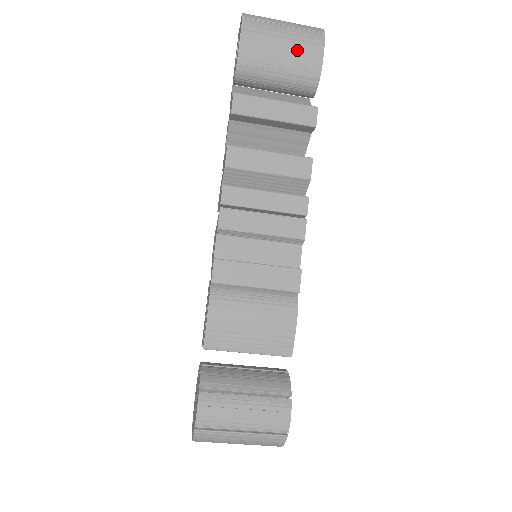
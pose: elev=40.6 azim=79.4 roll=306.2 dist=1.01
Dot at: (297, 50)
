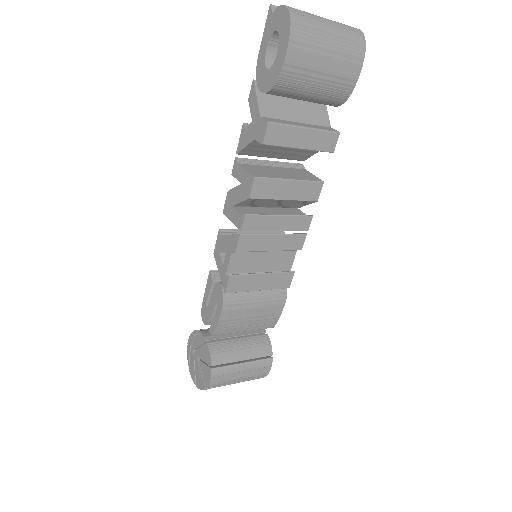
Dot at: (337, 71)
